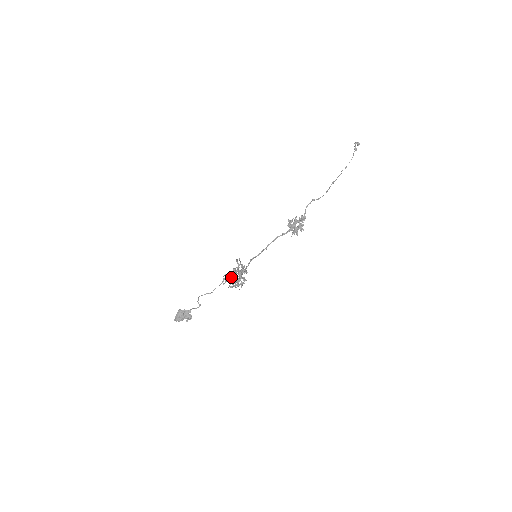
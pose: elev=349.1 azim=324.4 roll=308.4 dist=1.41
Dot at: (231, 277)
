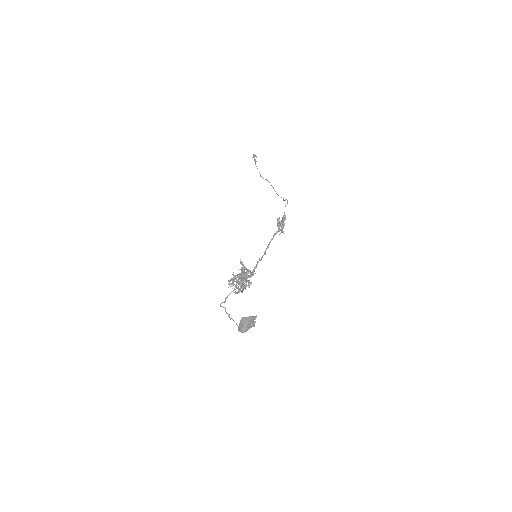
Dot at: (239, 281)
